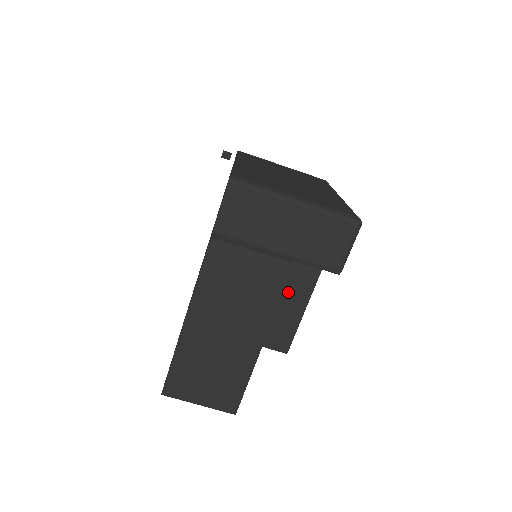
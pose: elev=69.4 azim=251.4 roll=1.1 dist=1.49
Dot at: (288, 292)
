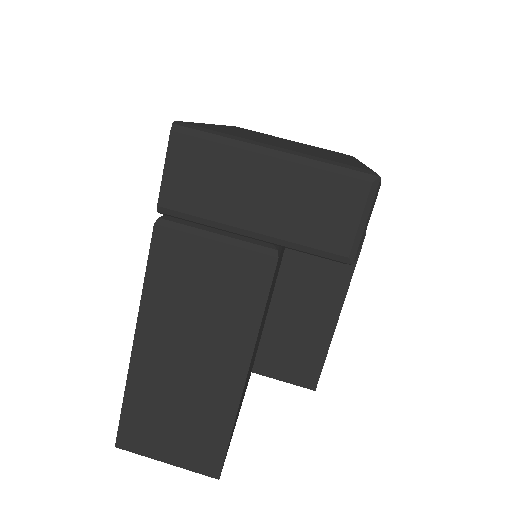
Dot at: (309, 306)
